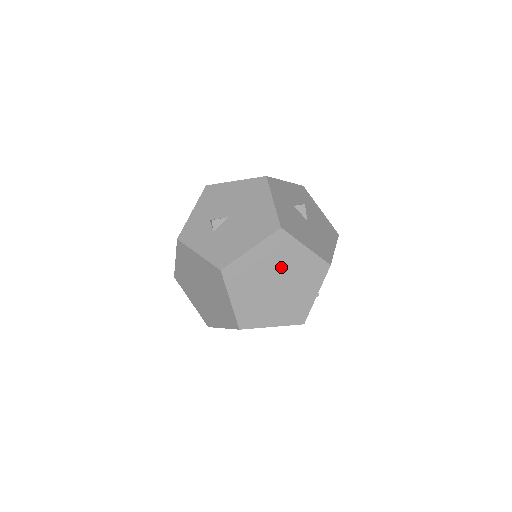
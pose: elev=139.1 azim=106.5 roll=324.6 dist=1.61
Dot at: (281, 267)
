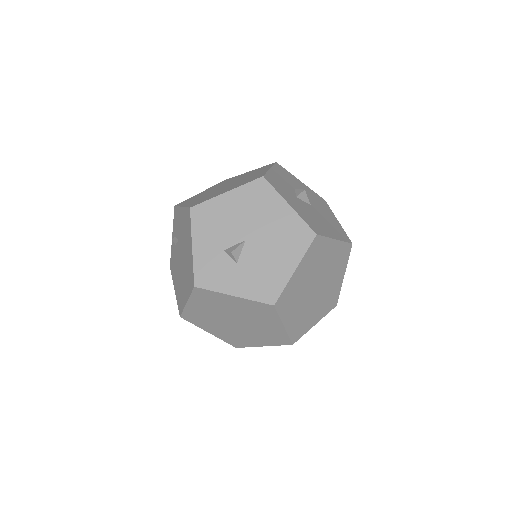
Dot at: (319, 270)
